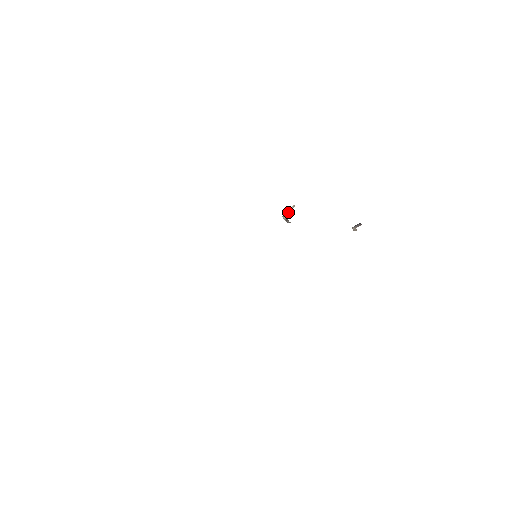
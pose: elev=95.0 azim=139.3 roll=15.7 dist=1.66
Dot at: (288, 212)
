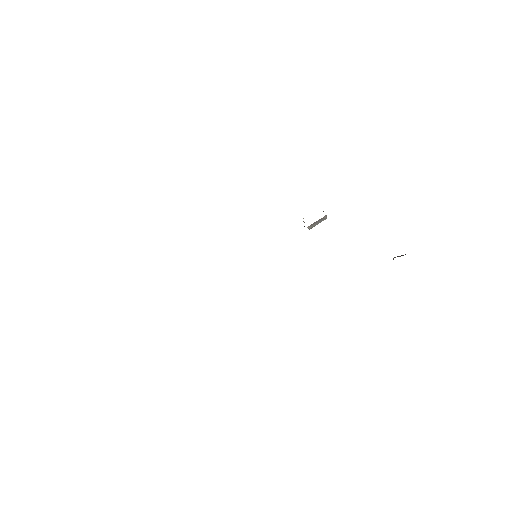
Dot at: occluded
